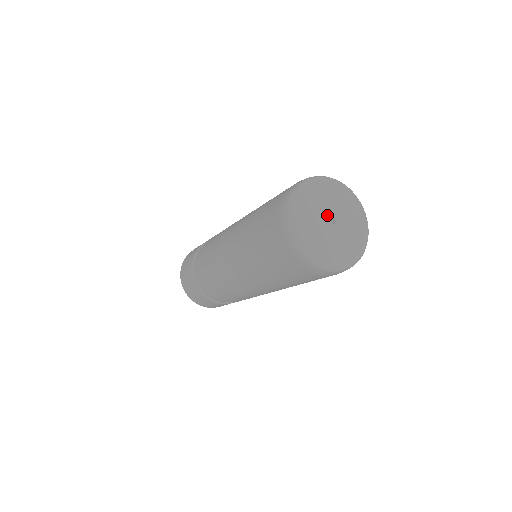
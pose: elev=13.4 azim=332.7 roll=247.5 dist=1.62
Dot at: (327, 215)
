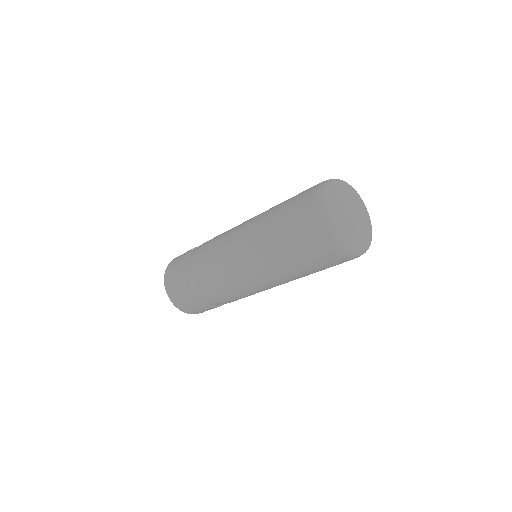
Dot at: (349, 207)
